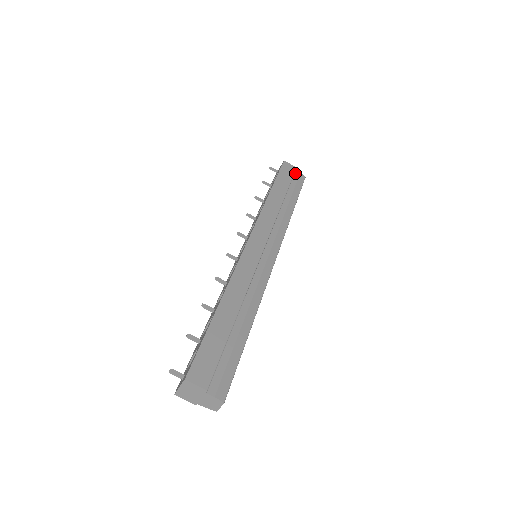
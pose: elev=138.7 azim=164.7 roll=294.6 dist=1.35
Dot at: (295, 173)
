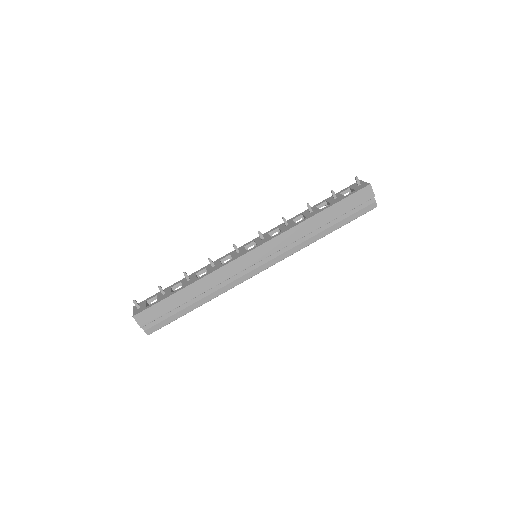
Dot at: (369, 200)
